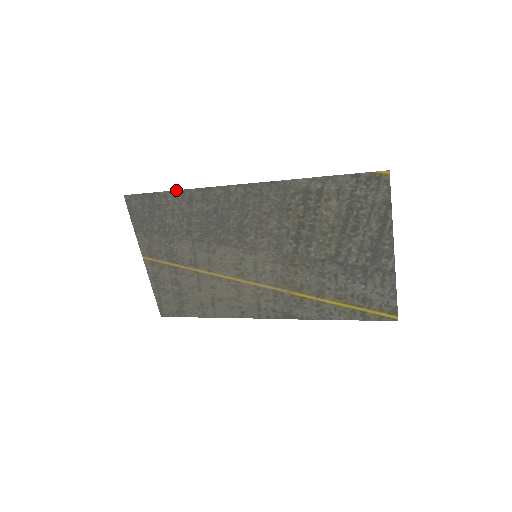
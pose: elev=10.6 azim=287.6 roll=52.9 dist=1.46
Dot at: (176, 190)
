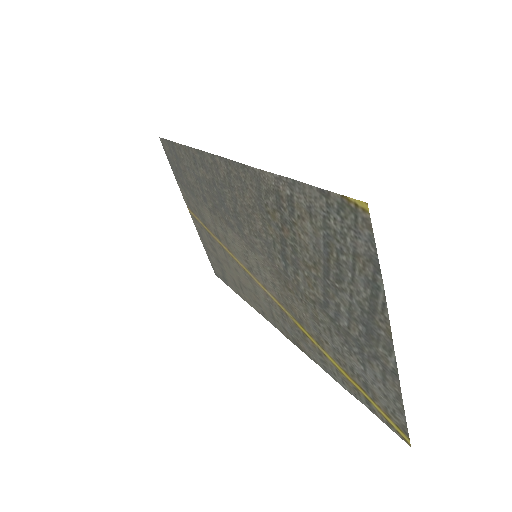
Dot at: occluded
